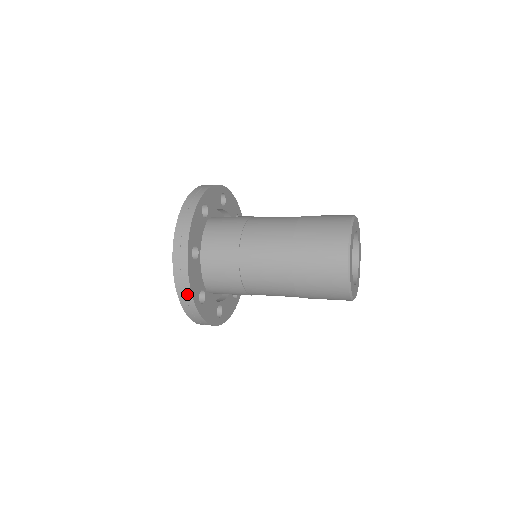
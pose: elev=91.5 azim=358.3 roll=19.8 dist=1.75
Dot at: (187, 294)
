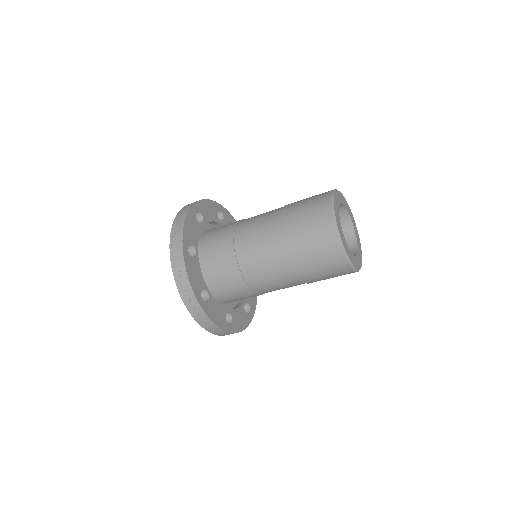
Dot at: (217, 330)
